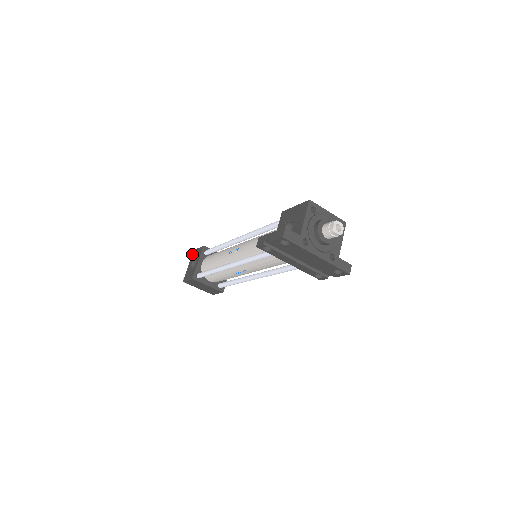
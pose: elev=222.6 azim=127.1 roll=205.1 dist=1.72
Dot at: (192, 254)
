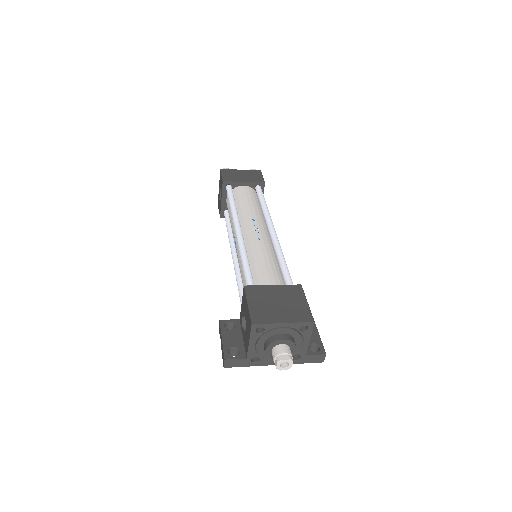
Dot at: occluded
